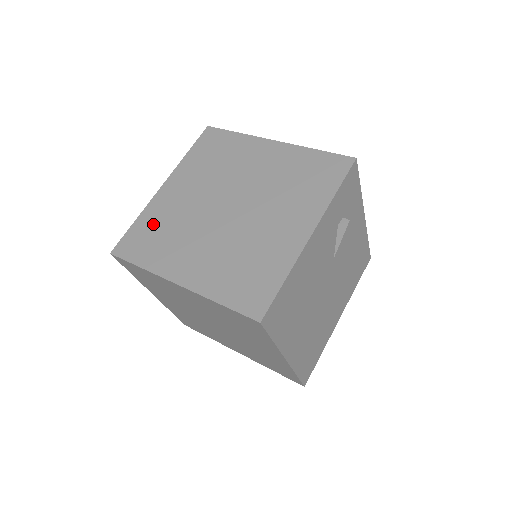
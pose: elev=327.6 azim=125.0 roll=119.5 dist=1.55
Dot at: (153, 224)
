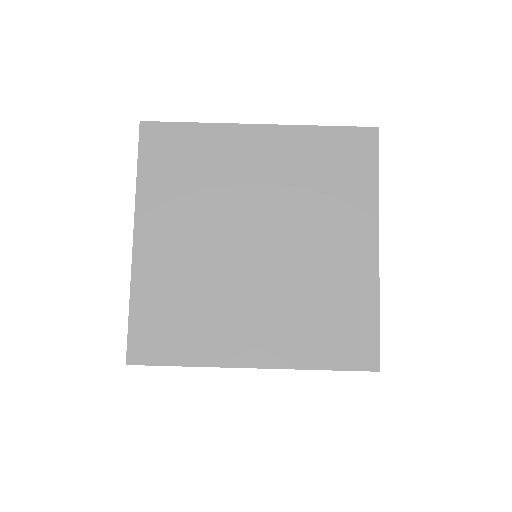
Dot at: occluded
